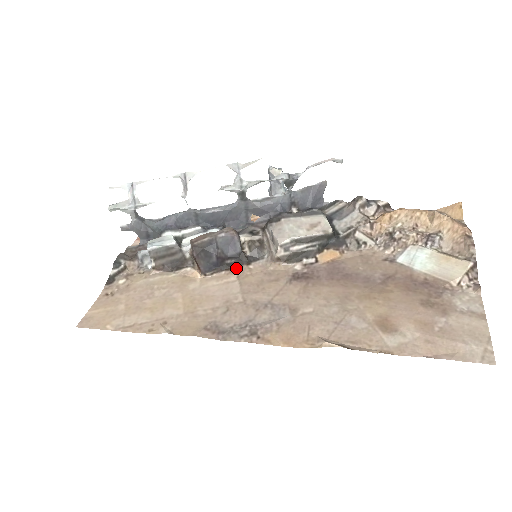
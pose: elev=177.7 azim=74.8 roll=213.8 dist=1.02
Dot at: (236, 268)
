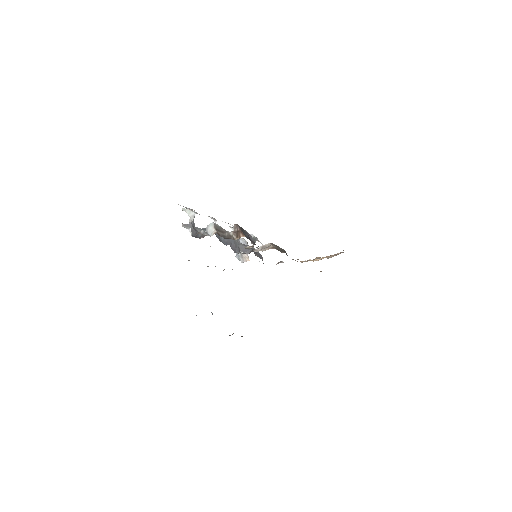
Dot at: occluded
